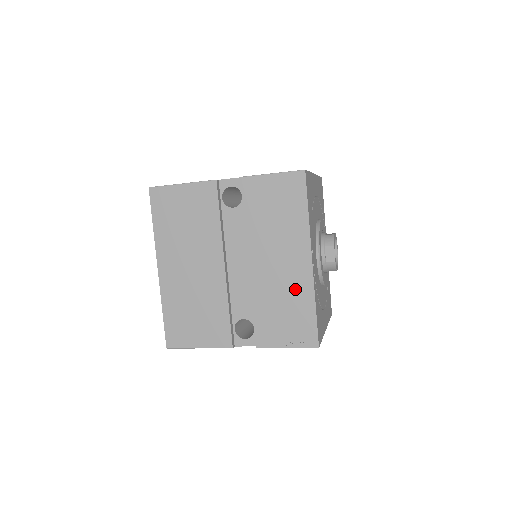
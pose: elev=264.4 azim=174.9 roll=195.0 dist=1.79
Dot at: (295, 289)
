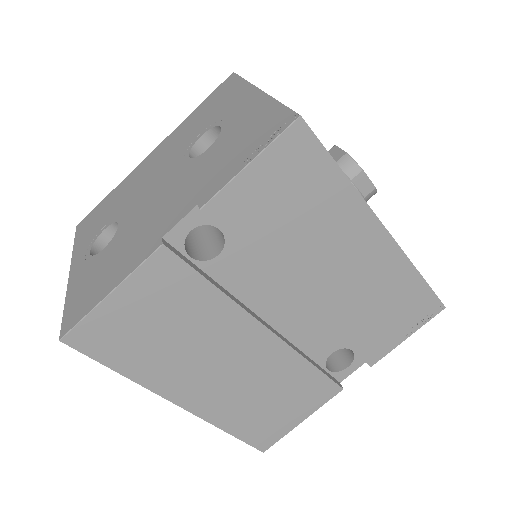
Dot at: (383, 278)
